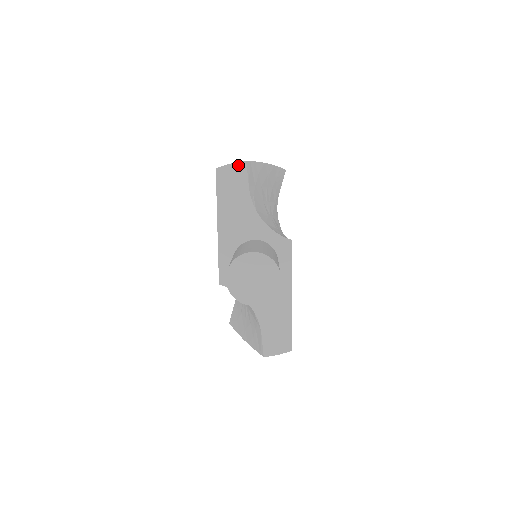
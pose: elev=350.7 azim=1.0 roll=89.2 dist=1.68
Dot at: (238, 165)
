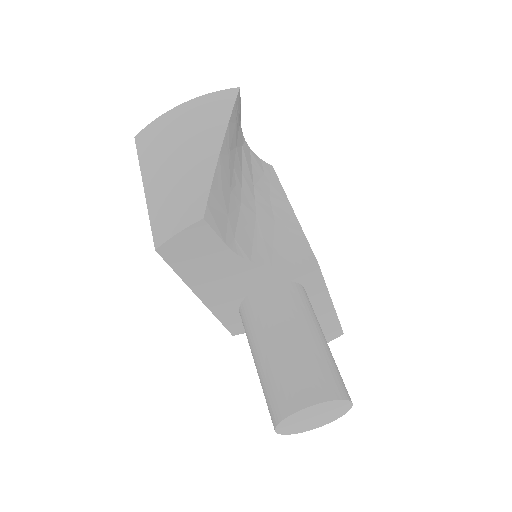
Dot at: (192, 229)
